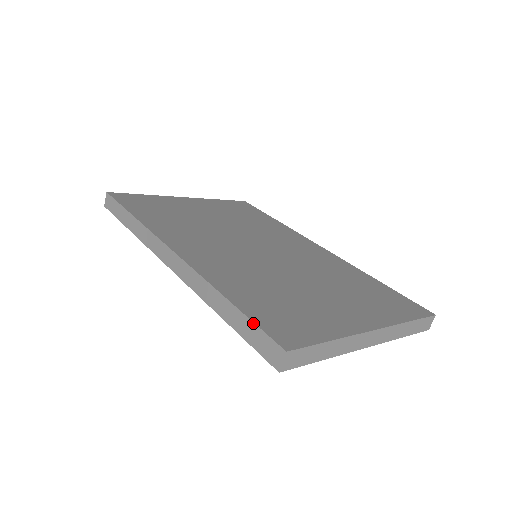
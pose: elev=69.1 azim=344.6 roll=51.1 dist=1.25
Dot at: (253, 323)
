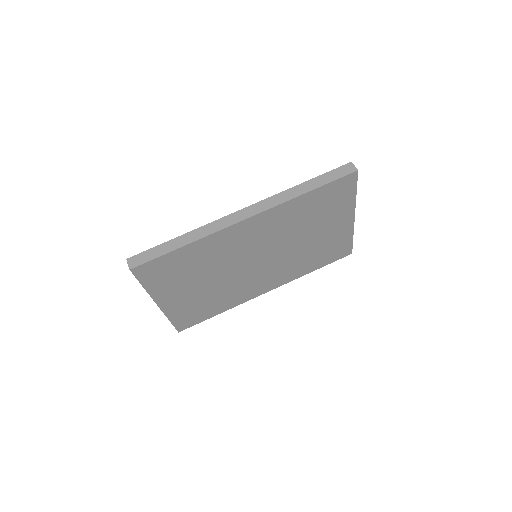
Dot at: (327, 173)
